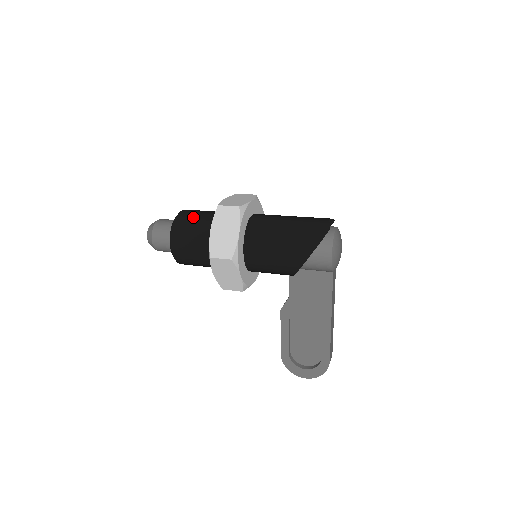
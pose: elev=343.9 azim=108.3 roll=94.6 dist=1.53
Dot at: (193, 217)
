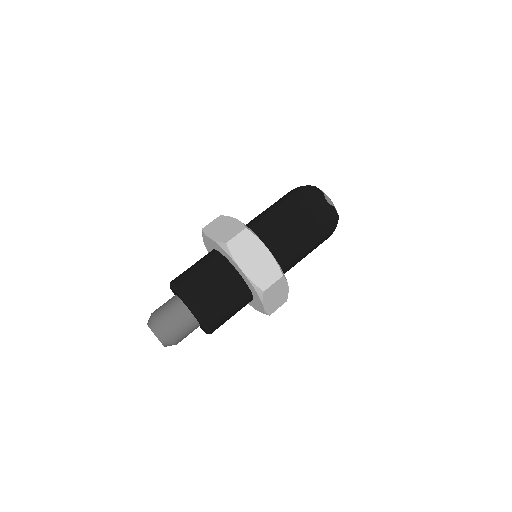
Dot at: (220, 306)
